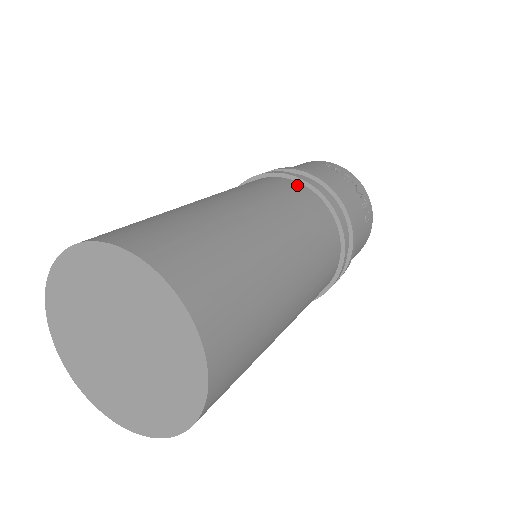
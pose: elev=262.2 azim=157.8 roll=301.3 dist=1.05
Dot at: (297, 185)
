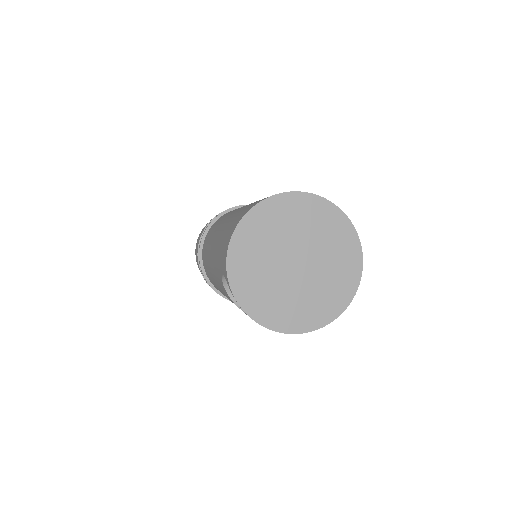
Dot at: occluded
